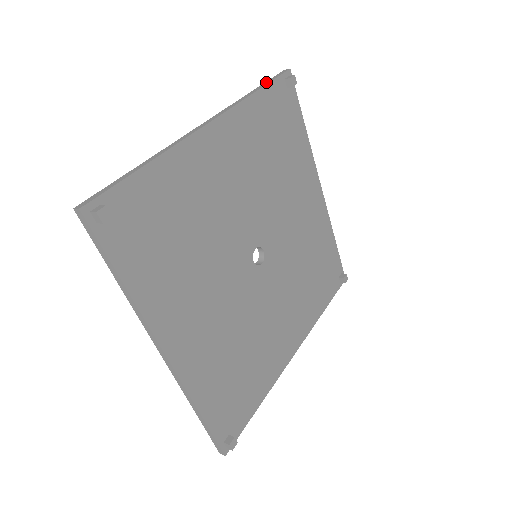
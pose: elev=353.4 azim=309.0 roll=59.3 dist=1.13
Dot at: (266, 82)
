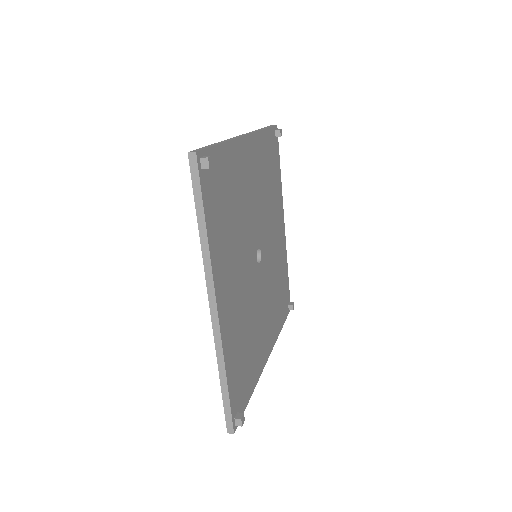
Dot at: (266, 127)
